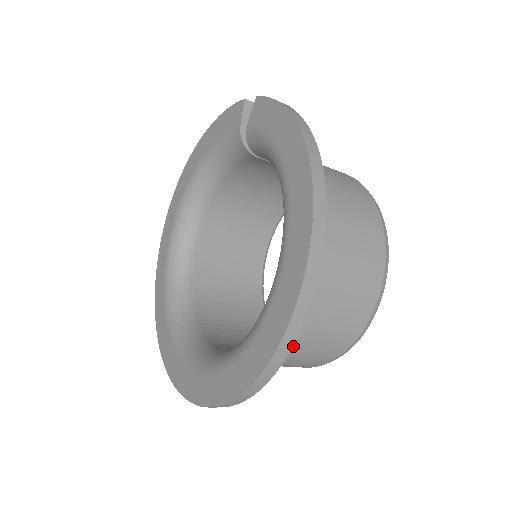
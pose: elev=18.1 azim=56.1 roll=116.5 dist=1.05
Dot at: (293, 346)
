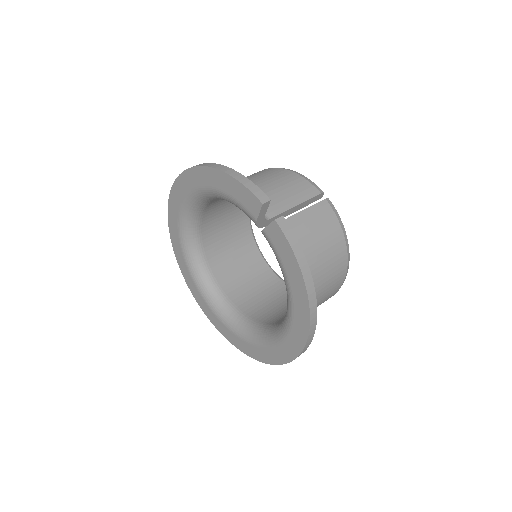
Dot at: occluded
